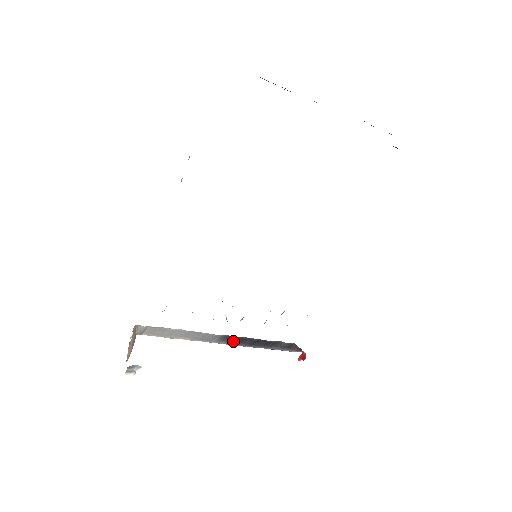
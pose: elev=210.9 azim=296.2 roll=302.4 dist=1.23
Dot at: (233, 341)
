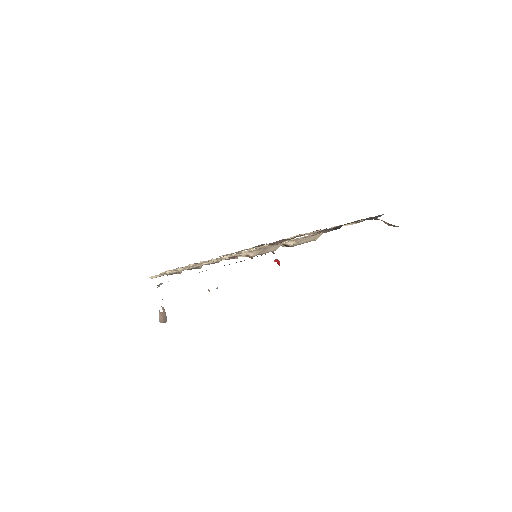
Dot at: occluded
